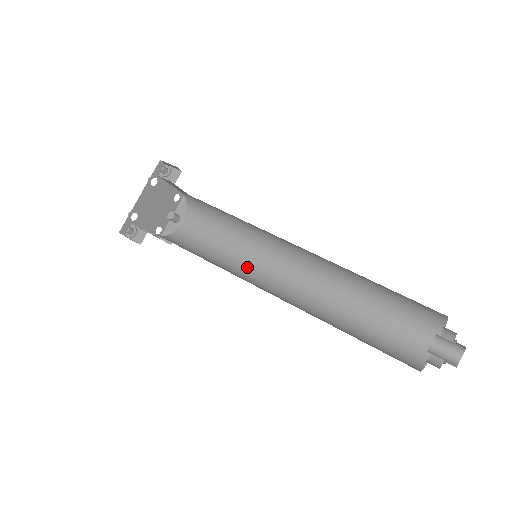
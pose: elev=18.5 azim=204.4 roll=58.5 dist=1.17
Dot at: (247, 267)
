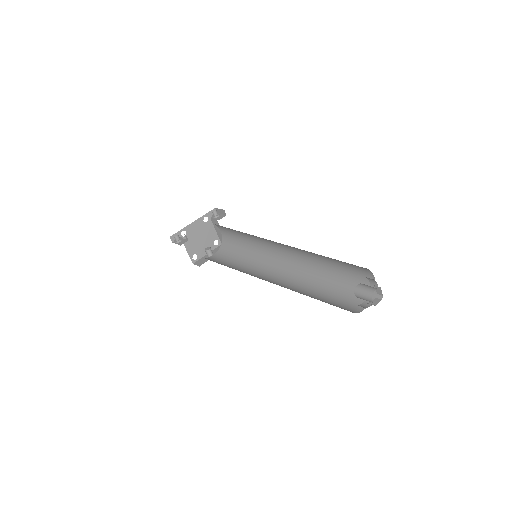
Dot at: (248, 272)
